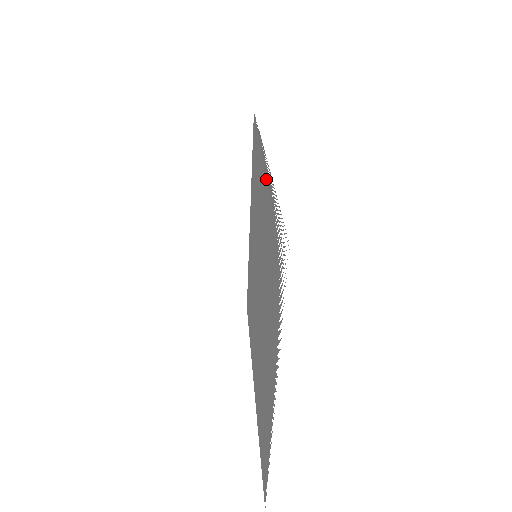
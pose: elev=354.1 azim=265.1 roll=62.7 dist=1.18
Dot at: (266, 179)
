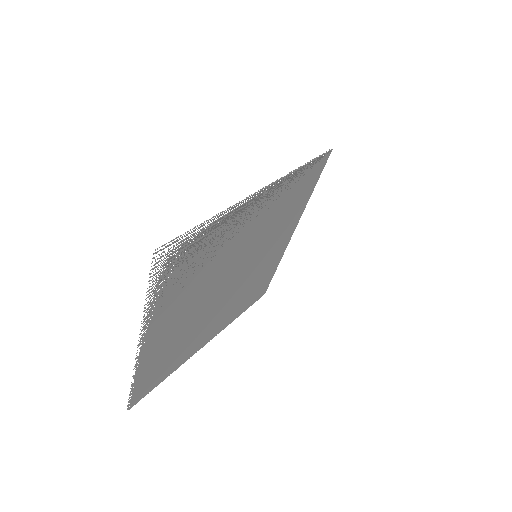
Dot at: (253, 204)
